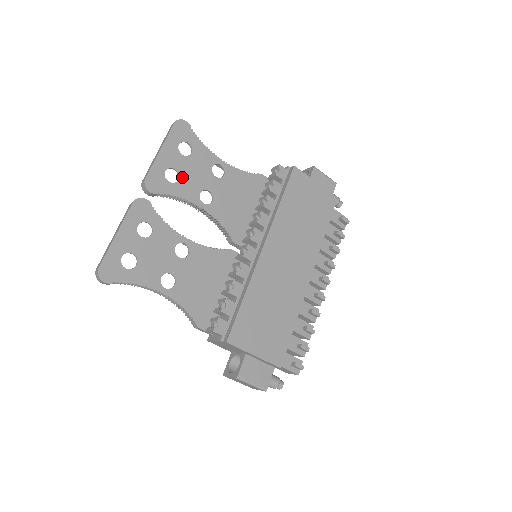
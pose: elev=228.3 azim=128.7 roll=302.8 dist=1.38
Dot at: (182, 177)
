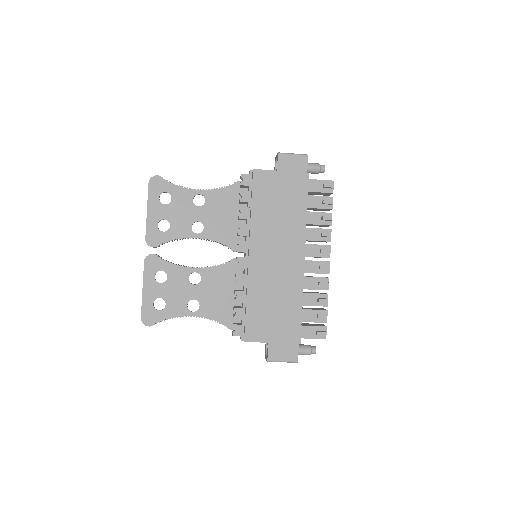
Dot at: (172, 222)
